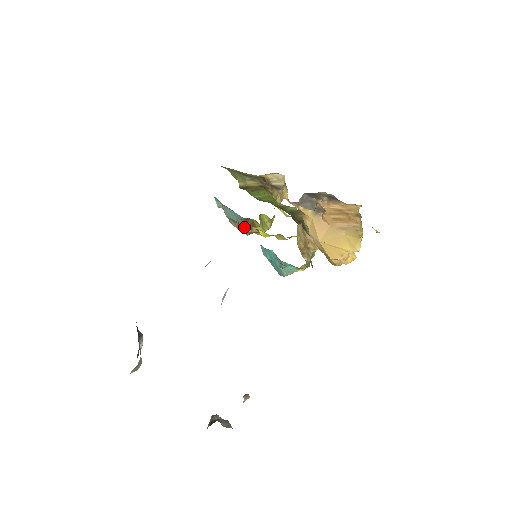
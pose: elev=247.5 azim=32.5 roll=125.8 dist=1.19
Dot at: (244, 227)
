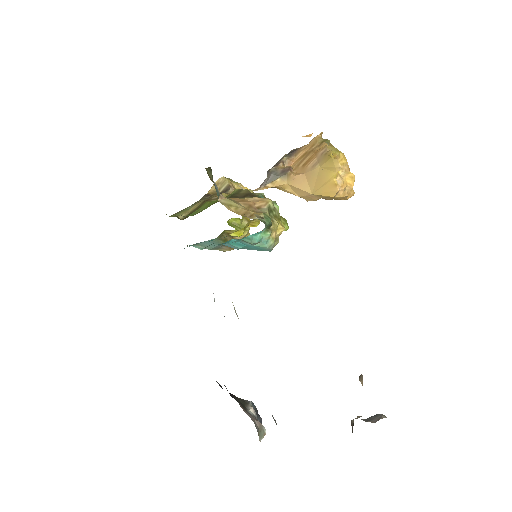
Dot at: occluded
